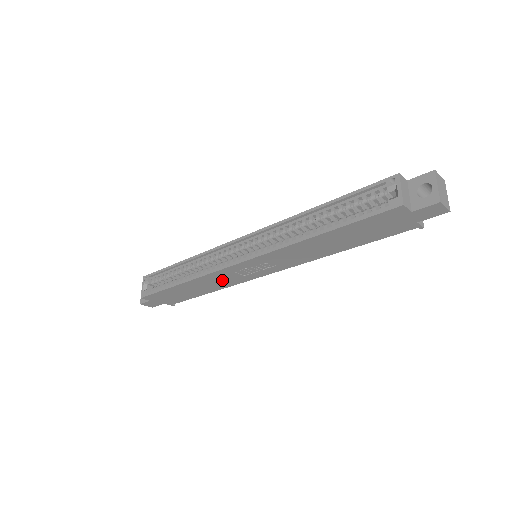
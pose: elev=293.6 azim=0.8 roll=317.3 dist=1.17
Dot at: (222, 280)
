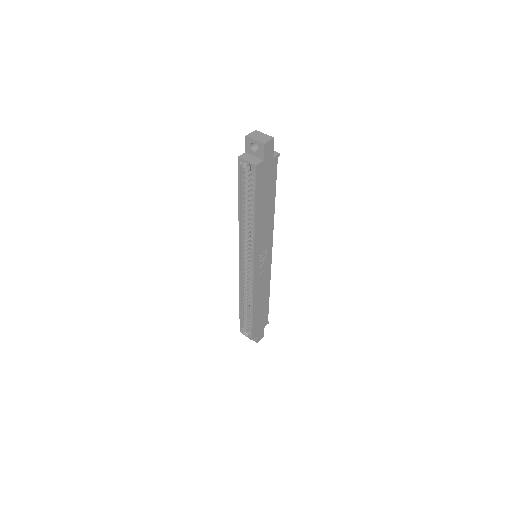
Dot at: (262, 284)
